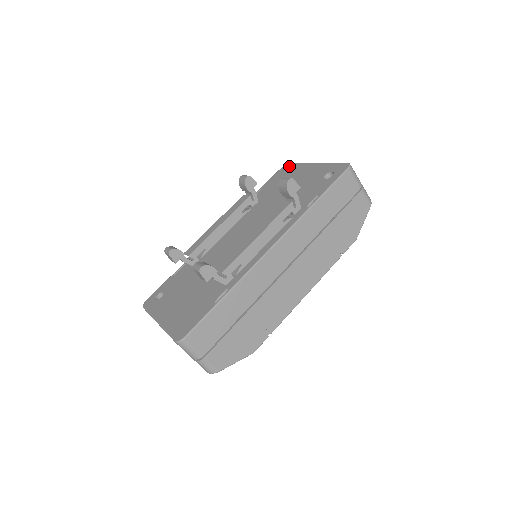
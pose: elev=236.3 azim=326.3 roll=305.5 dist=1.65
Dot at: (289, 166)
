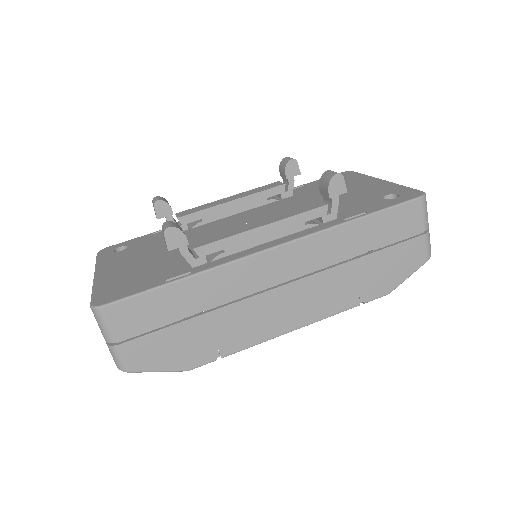
Dot at: (349, 174)
